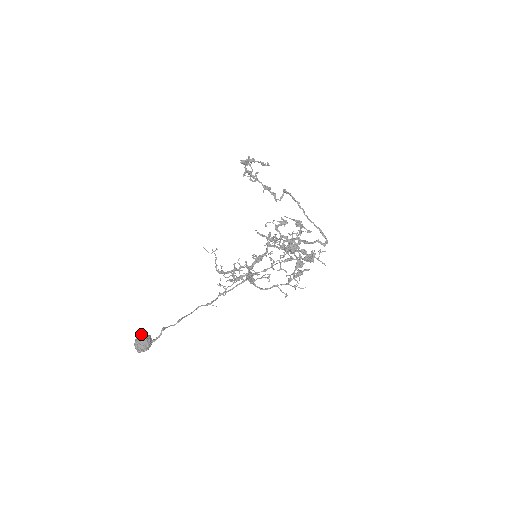
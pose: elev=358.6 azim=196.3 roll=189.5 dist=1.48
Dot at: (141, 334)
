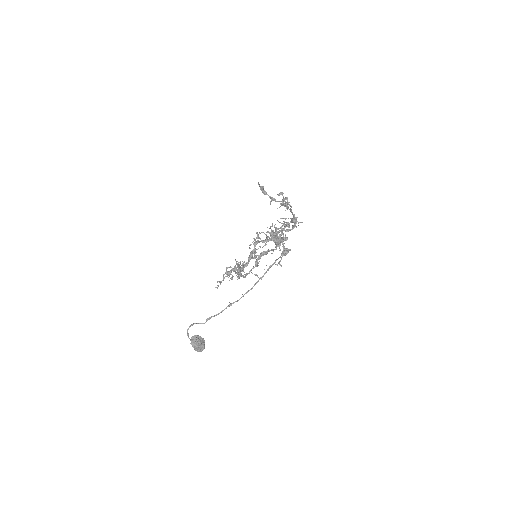
Dot at: occluded
